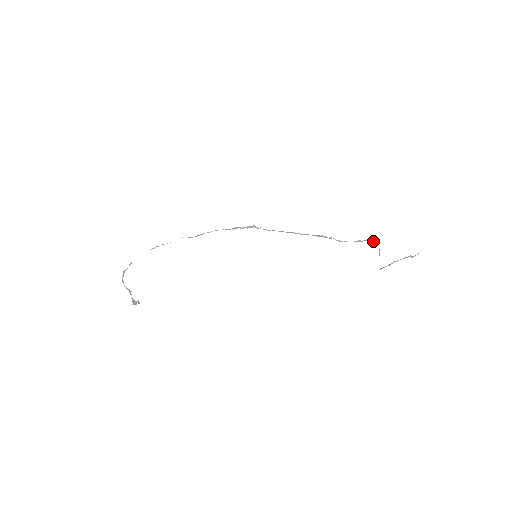
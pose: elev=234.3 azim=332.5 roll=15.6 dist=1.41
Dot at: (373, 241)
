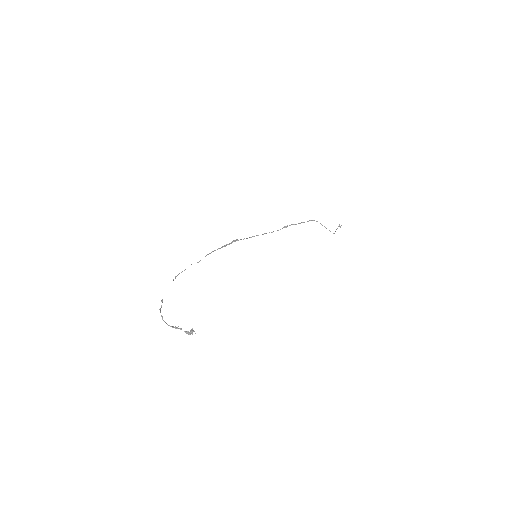
Dot at: (314, 220)
